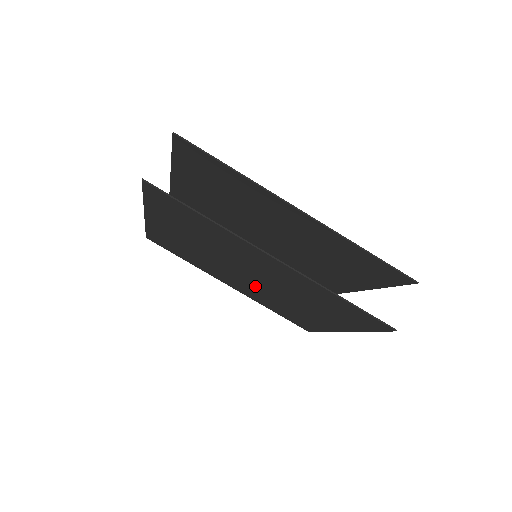
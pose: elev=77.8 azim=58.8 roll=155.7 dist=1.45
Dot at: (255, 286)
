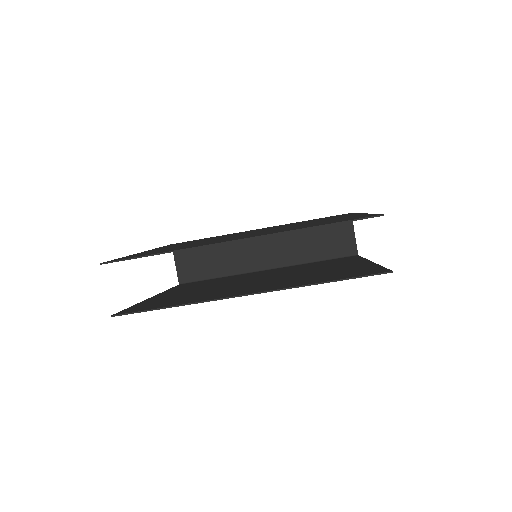
Dot at: occluded
